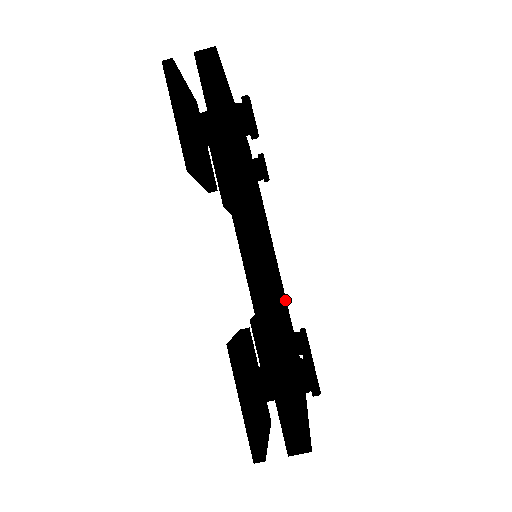
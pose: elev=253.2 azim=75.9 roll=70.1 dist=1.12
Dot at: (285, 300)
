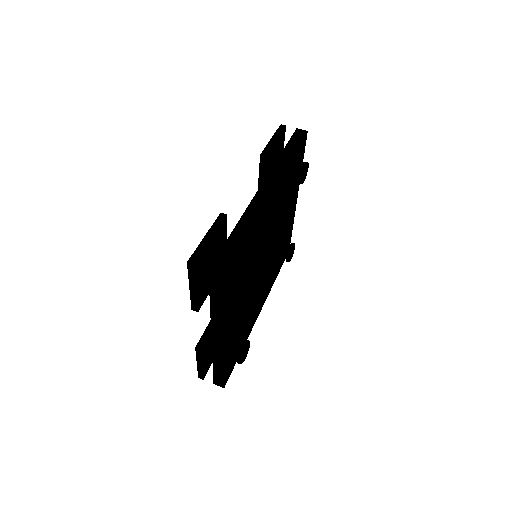
Dot at: (250, 323)
